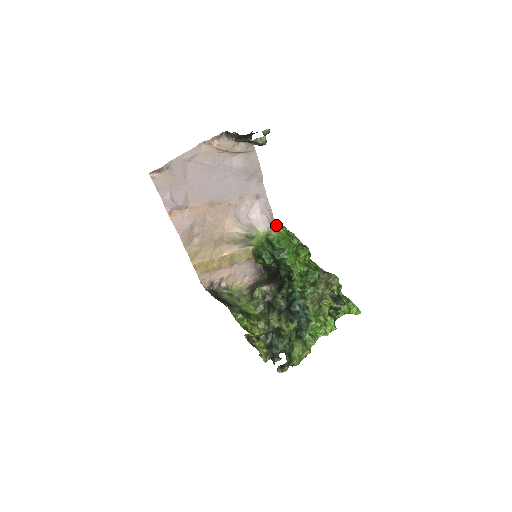
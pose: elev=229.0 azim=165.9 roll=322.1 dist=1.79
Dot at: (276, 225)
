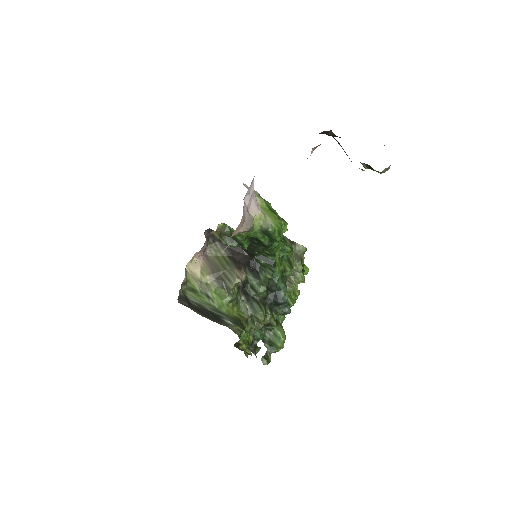
Dot at: (256, 196)
